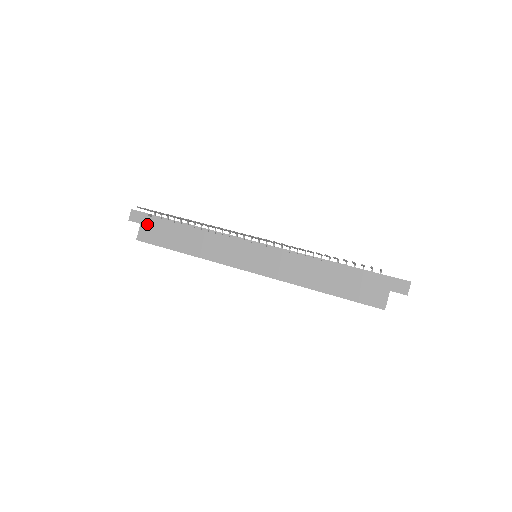
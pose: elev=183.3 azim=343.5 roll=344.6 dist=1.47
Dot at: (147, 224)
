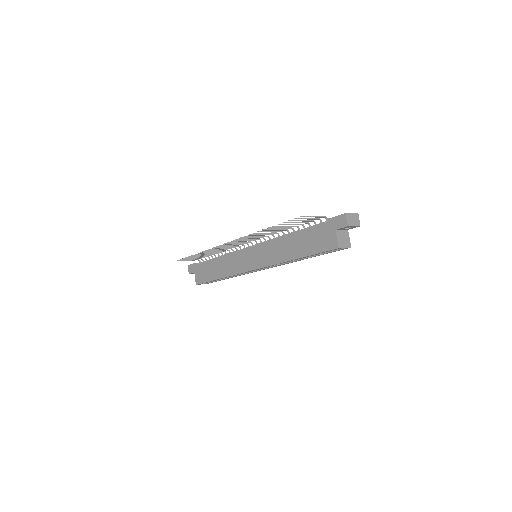
Dot at: (197, 270)
